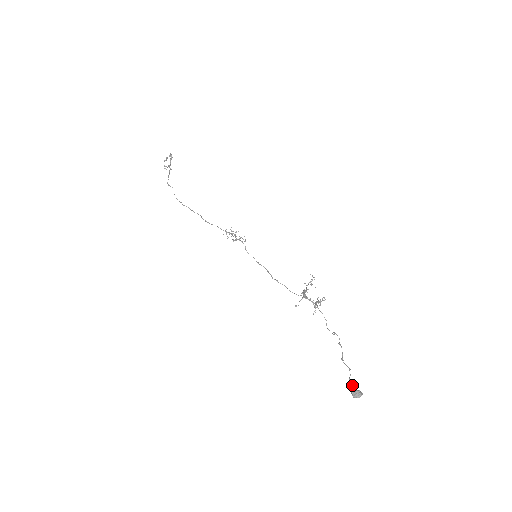
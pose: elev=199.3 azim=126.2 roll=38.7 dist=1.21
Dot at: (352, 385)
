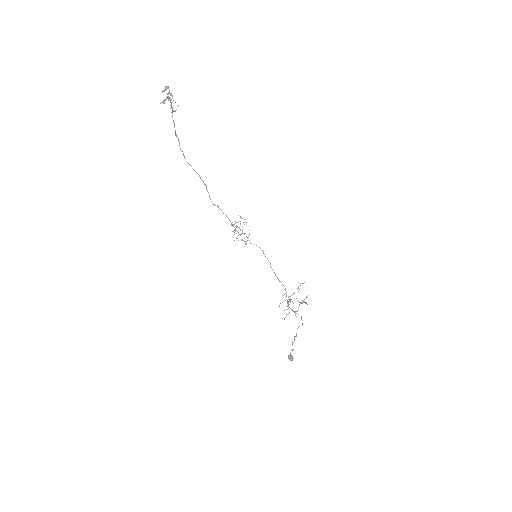
Dot at: (290, 354)
